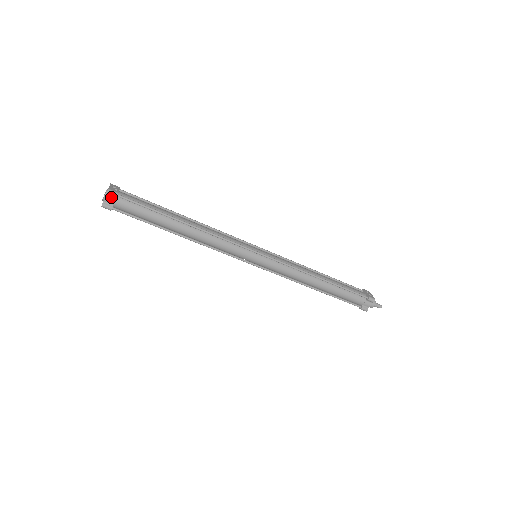
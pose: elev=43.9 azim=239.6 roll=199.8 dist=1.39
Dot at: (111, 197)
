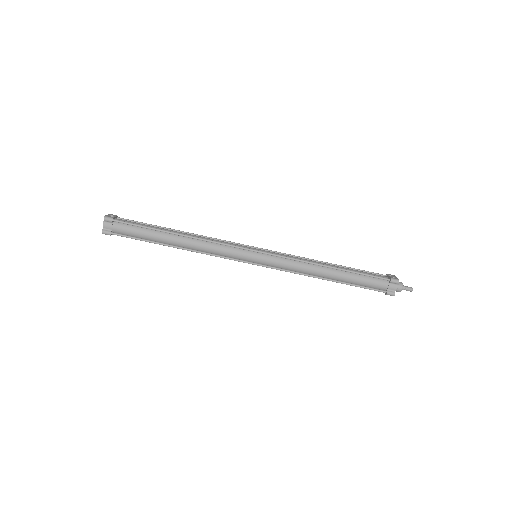
Dot at: (108, 223)
